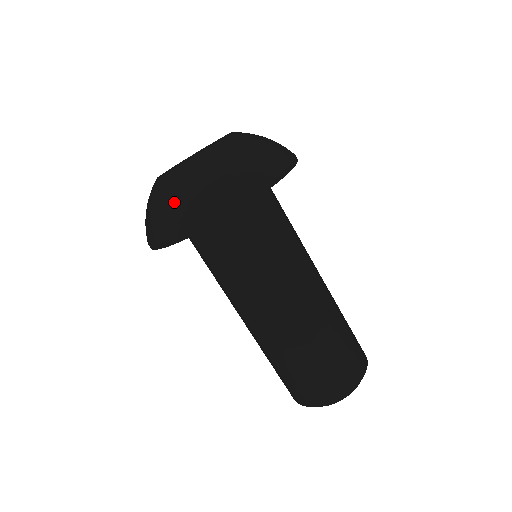
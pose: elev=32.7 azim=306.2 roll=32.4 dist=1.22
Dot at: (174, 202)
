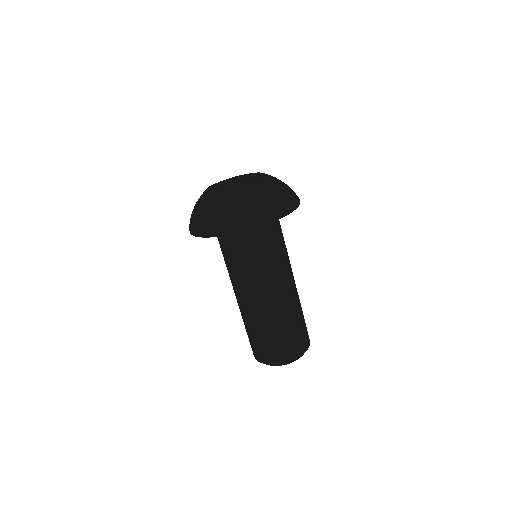
Dot at: (227, 210)
